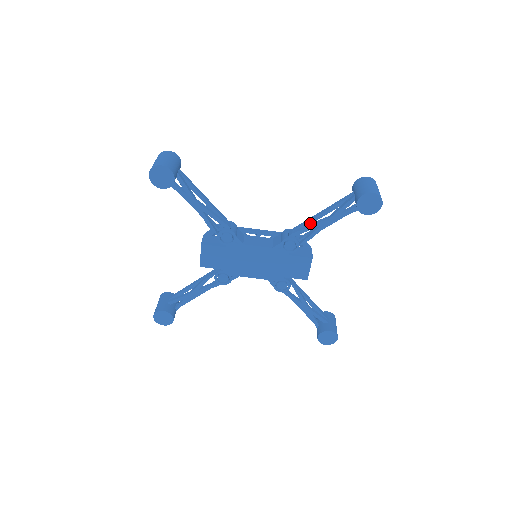
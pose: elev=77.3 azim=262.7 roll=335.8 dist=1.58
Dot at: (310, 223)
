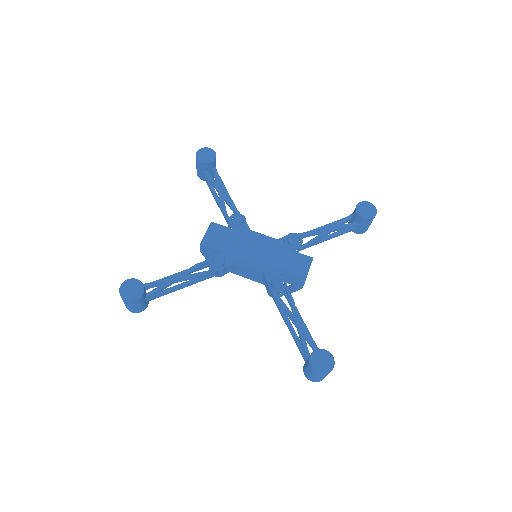
Dot at: (313, 232)
